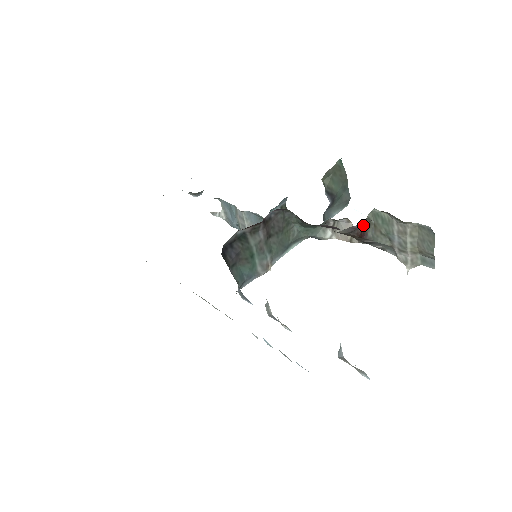
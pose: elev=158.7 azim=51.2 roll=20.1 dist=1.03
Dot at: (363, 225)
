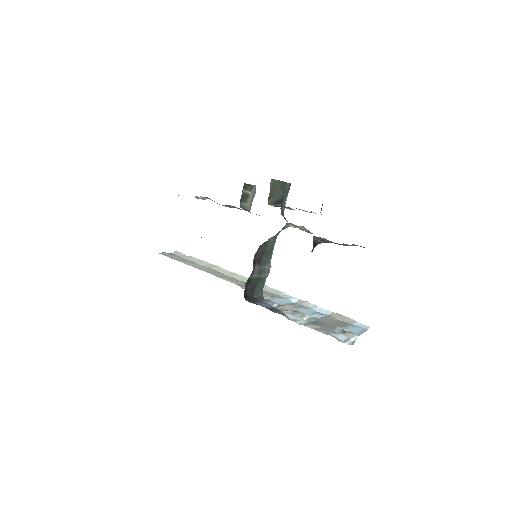
Dot at: (313, 245)
